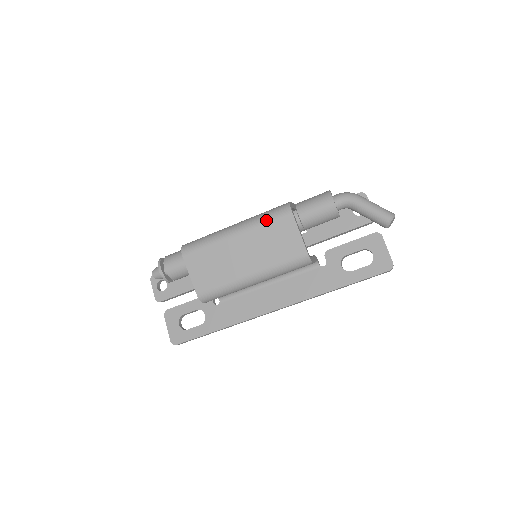
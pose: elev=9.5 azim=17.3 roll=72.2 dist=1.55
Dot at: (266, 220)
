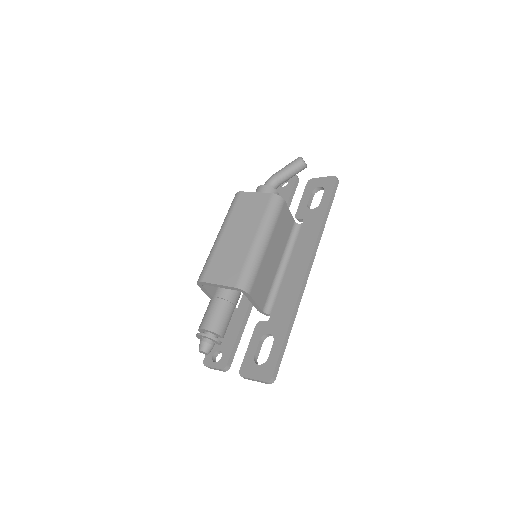
Dot at: (231, 210)
